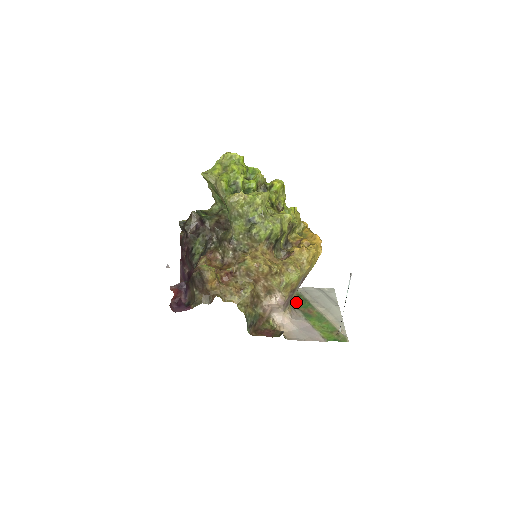
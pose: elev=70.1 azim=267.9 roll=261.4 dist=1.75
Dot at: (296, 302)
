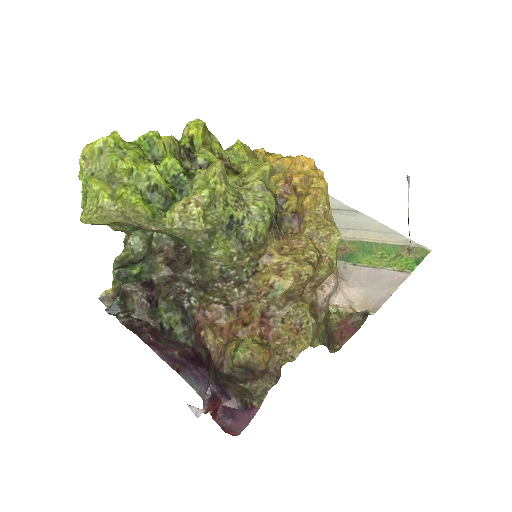
Dot at: occluded
